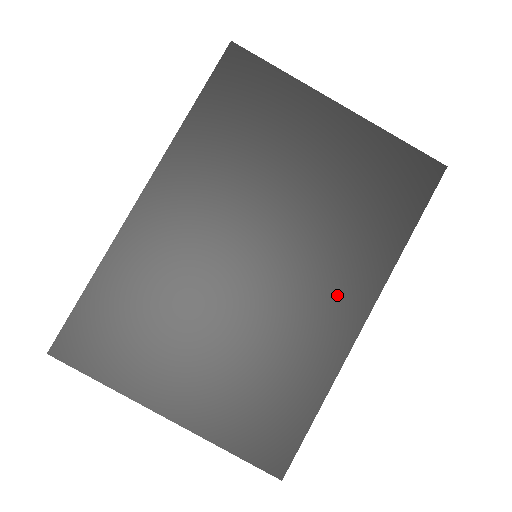
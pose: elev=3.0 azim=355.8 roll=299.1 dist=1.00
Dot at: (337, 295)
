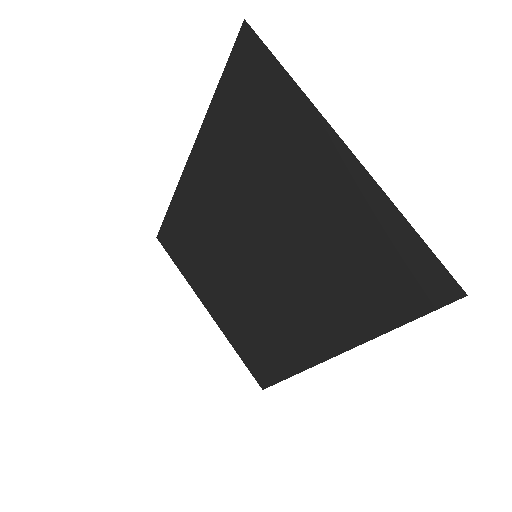
Dot at: (311, 325)
